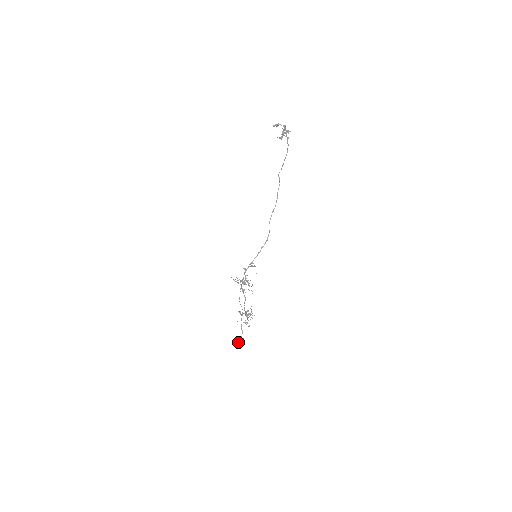
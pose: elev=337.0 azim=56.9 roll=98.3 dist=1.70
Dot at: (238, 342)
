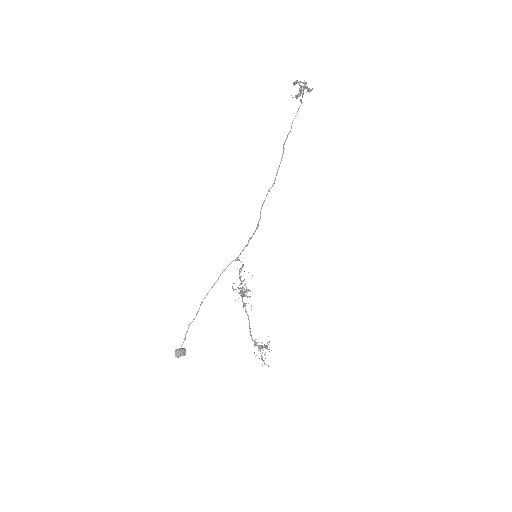
Dot at: (175, 351)
